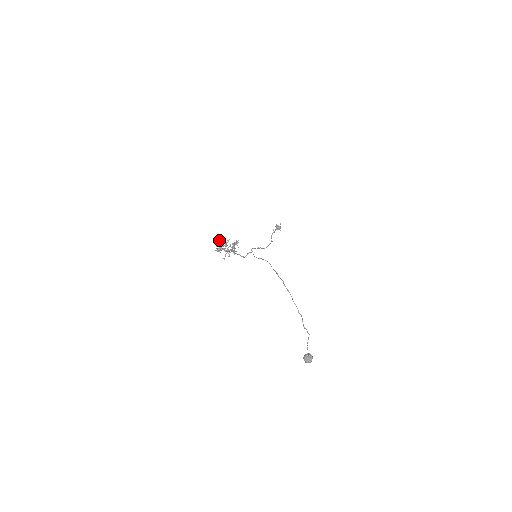
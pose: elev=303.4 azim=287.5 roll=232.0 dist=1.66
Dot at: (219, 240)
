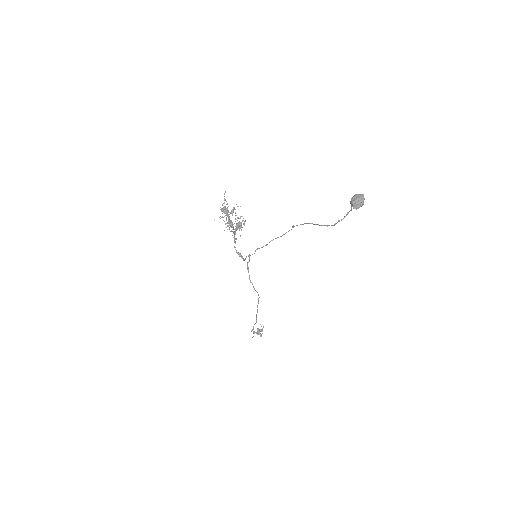
Dot at: (227, 203)
